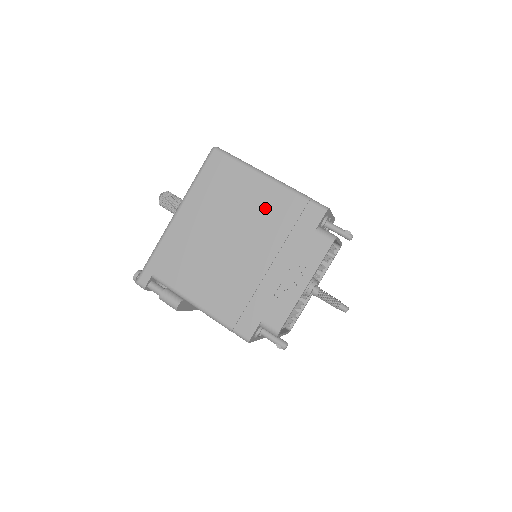
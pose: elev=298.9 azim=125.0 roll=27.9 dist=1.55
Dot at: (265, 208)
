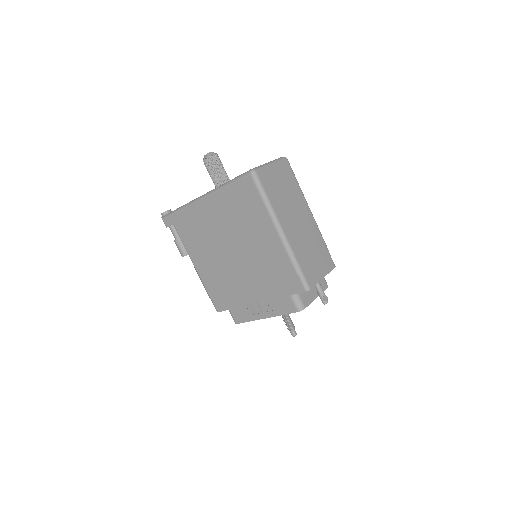
Dot at: (265, 252)
